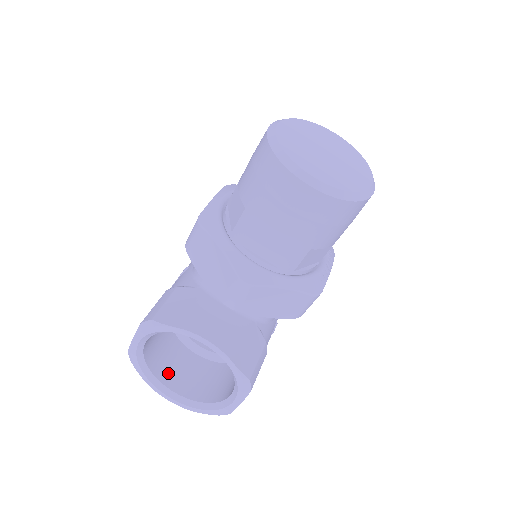
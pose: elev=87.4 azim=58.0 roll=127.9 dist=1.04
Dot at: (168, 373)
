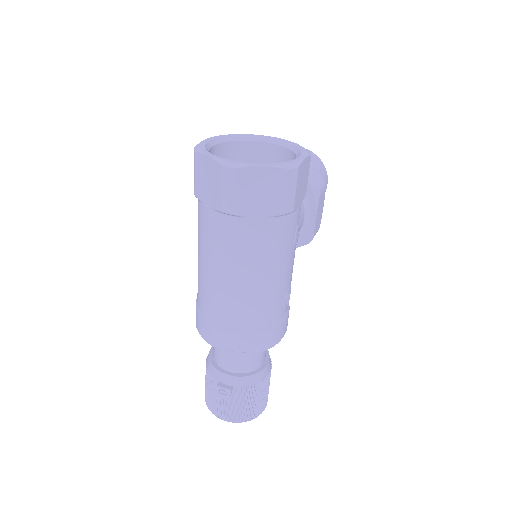
Dot at: occluded
